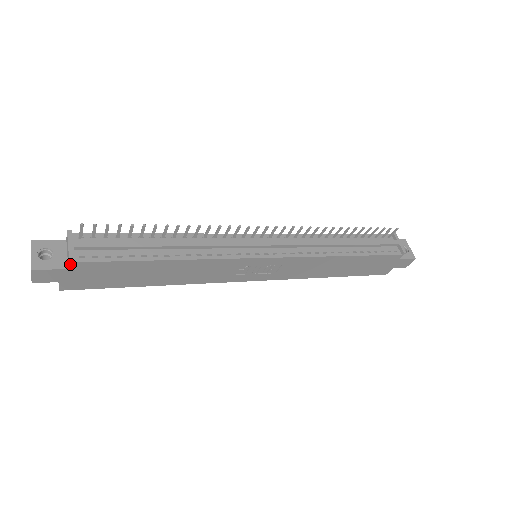
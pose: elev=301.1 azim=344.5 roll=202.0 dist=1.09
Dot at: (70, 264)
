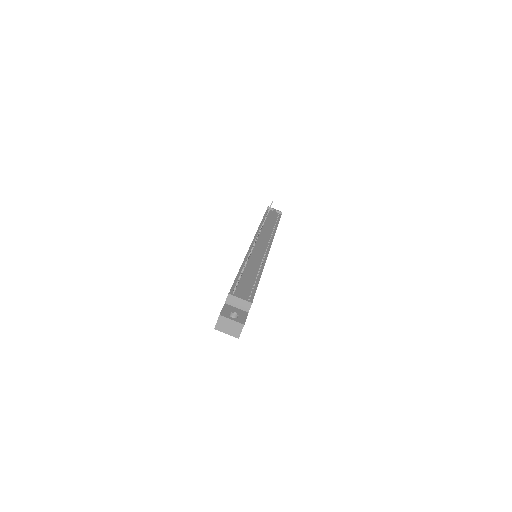
Dot at: (250, 307)
